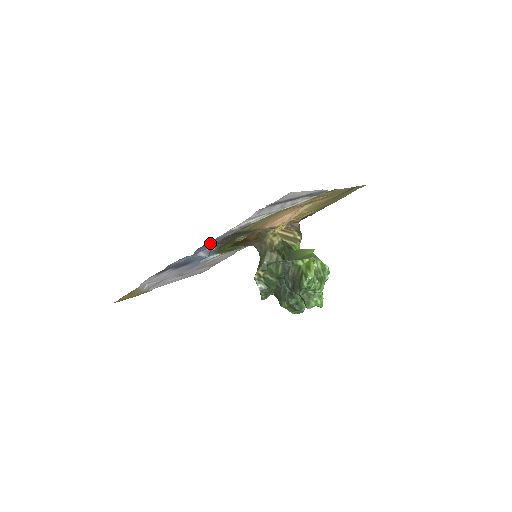
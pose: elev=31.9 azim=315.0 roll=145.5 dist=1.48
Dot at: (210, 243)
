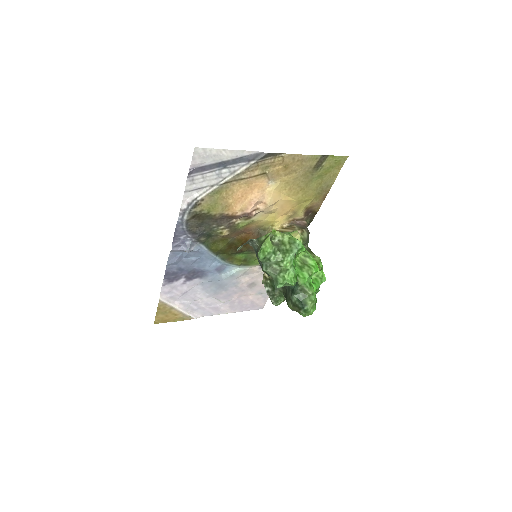
Dot at: (182, 233)
